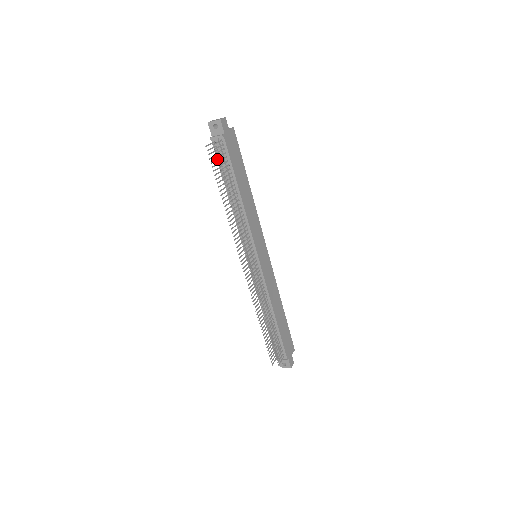
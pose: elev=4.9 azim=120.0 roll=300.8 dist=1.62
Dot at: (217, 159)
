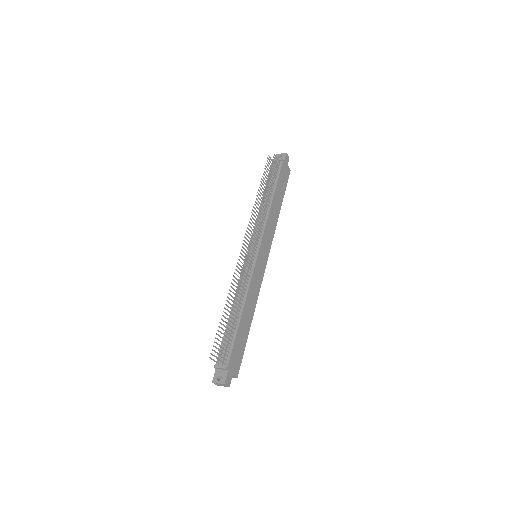
Dot at: occluded
